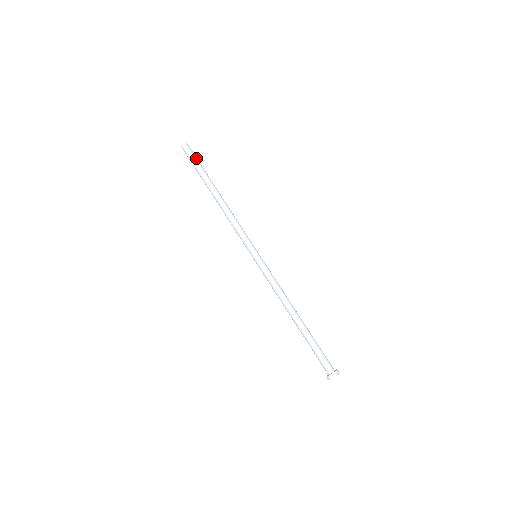
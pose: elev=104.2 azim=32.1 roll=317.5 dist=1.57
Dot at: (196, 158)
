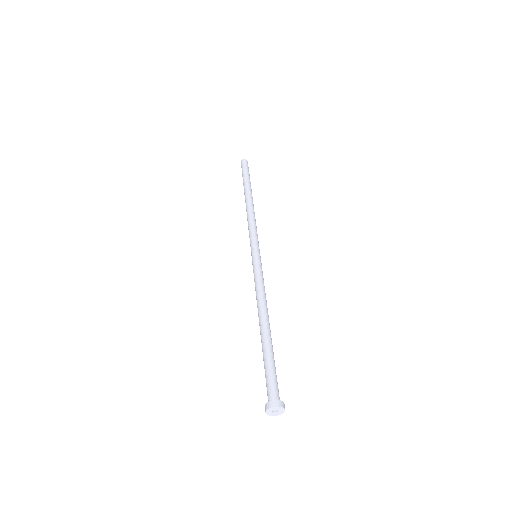
Dot at: occluded
